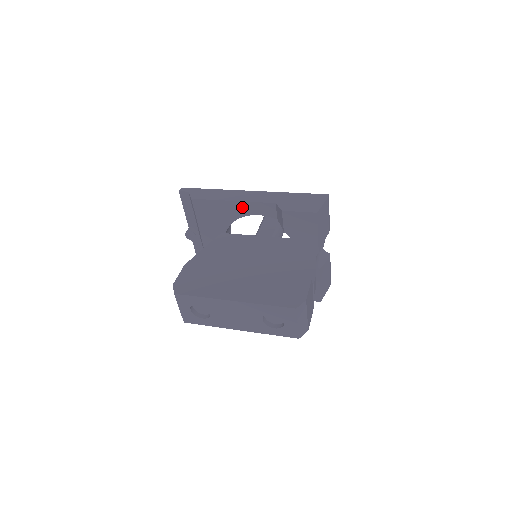
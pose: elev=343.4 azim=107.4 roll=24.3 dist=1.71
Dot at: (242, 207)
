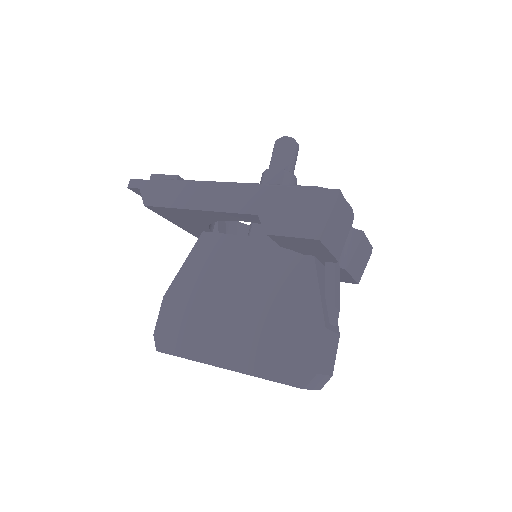
Dot at: (214, 215)
